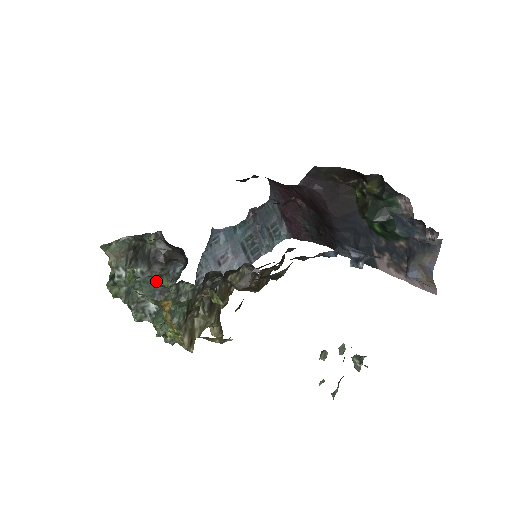
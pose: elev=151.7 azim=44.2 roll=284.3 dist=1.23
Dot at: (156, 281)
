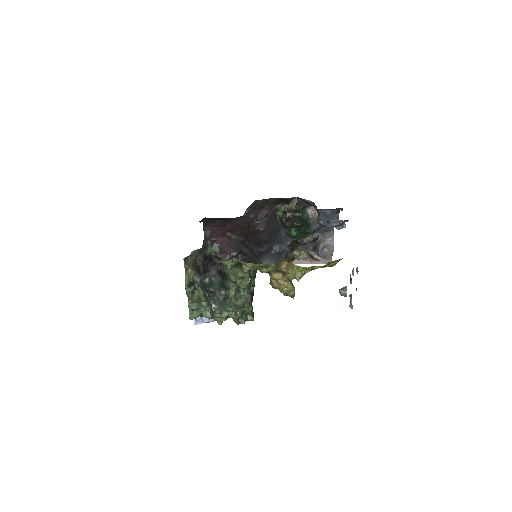
Dot at: (205, 288)
